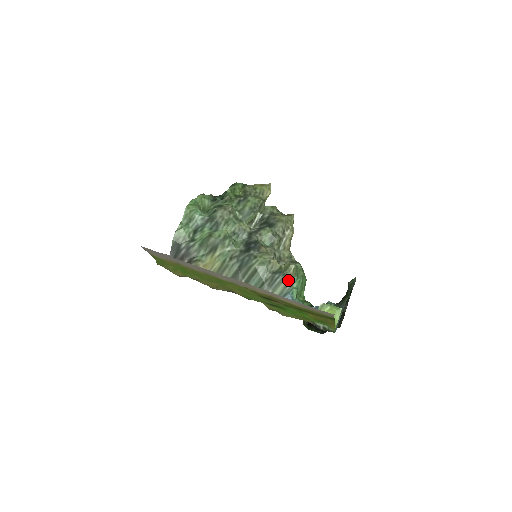
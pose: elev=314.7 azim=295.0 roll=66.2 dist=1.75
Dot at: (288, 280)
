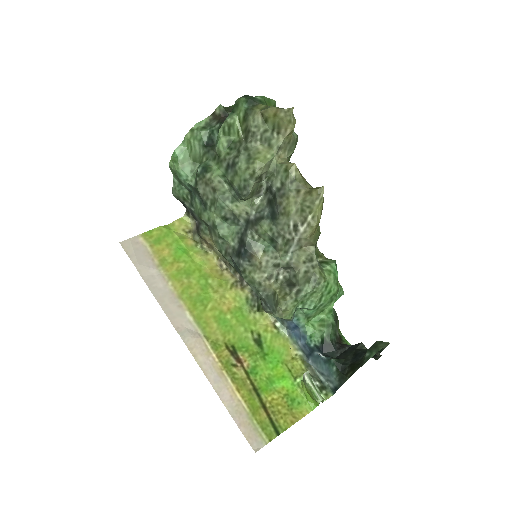
Dot at: (280, 317)
